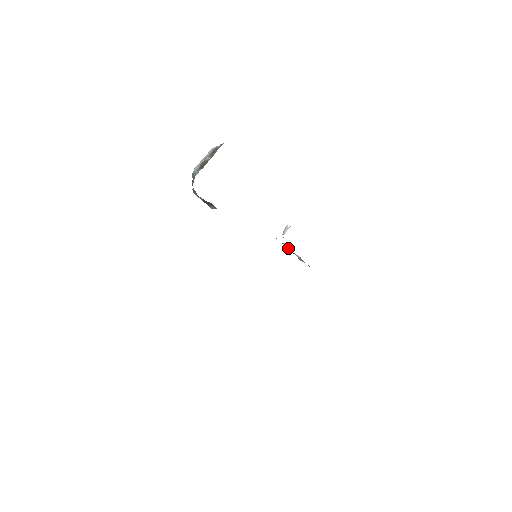
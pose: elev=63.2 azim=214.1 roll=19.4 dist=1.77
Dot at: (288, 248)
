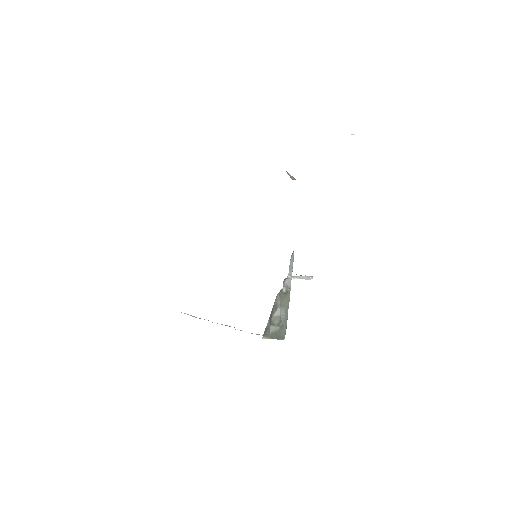
Dot at: (284, 295)
